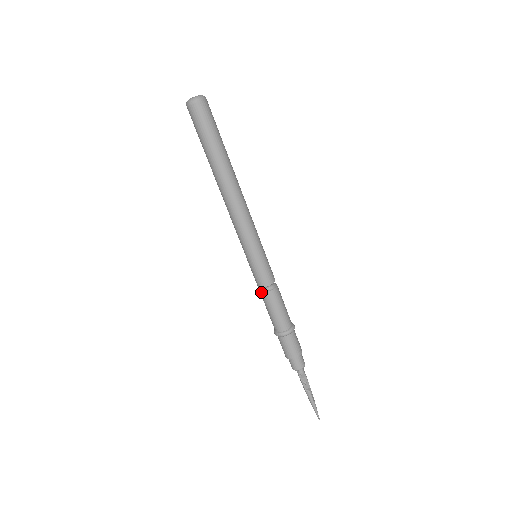
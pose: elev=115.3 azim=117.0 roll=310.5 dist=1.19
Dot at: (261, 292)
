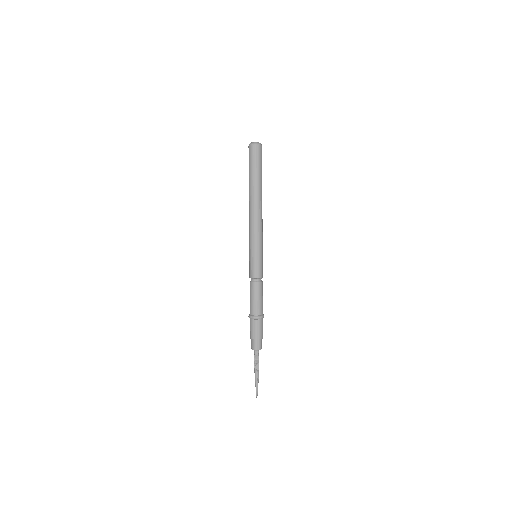
Dot at: (250, 281)
